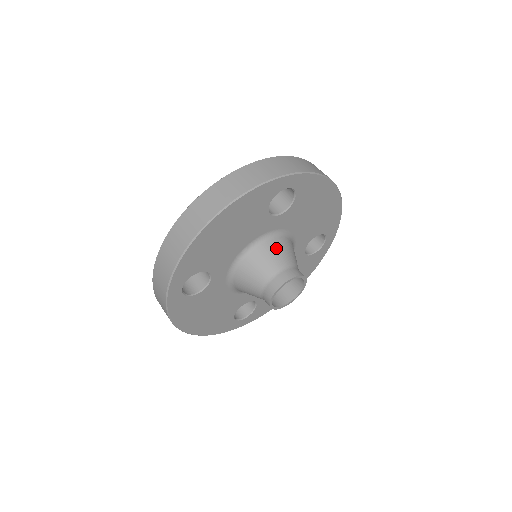
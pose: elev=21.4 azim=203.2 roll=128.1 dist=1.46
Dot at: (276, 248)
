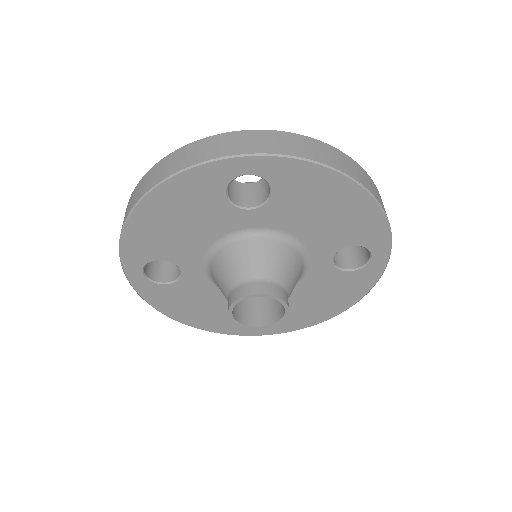
Dot at: (251, 251)
